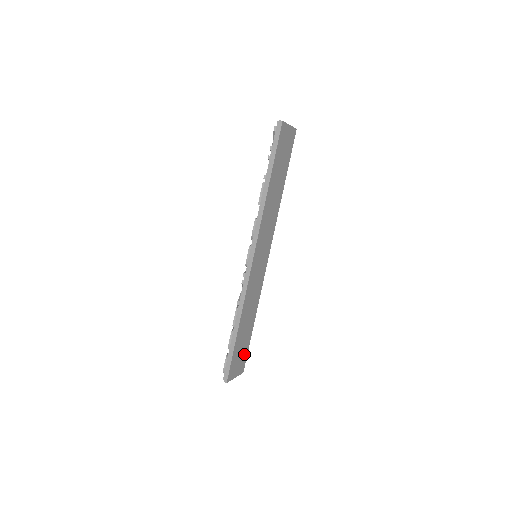
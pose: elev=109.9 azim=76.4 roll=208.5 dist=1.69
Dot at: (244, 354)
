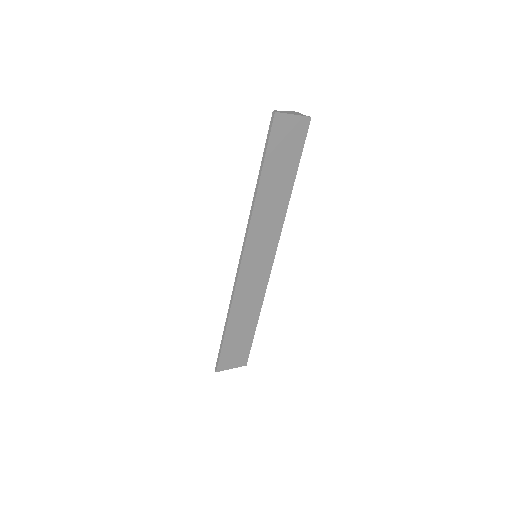
Dot at: (244, 349)
